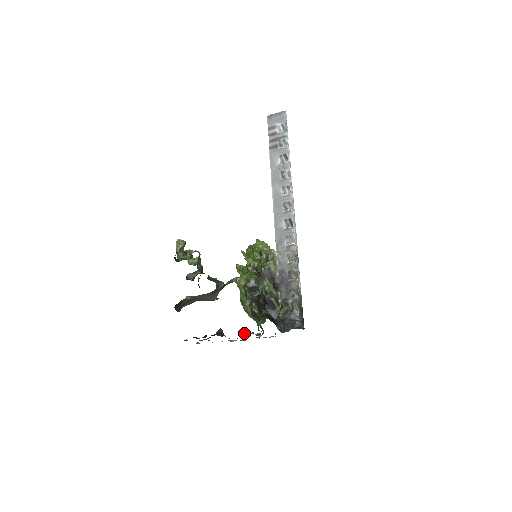
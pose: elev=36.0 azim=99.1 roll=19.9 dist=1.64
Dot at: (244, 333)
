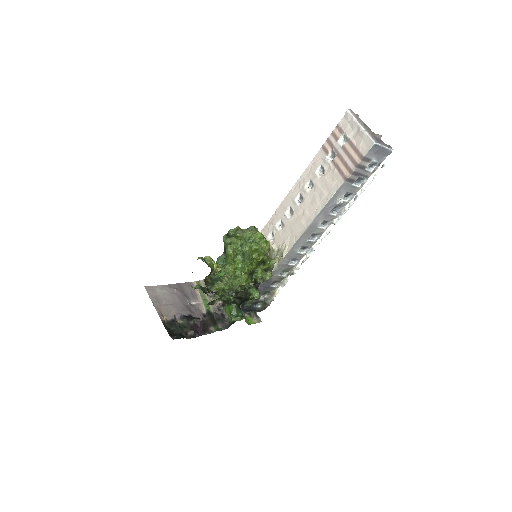
Dot at: (216, 316)
